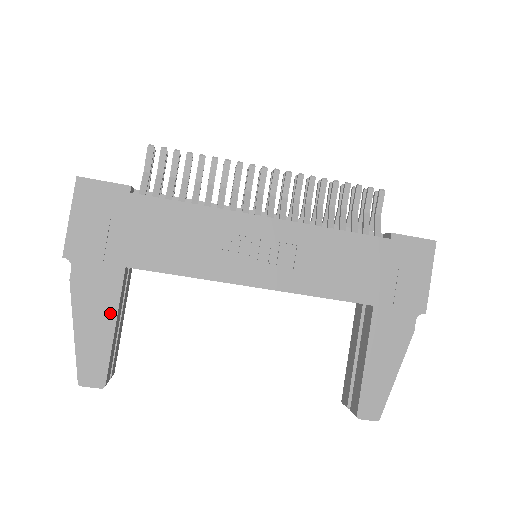
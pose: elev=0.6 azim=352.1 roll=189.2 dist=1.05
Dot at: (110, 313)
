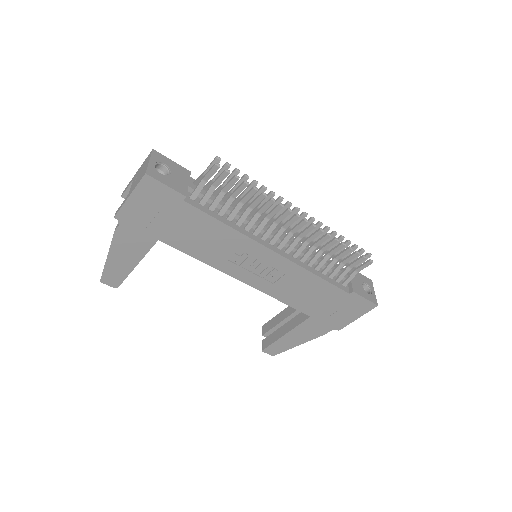
Dot at: (136, 258)
